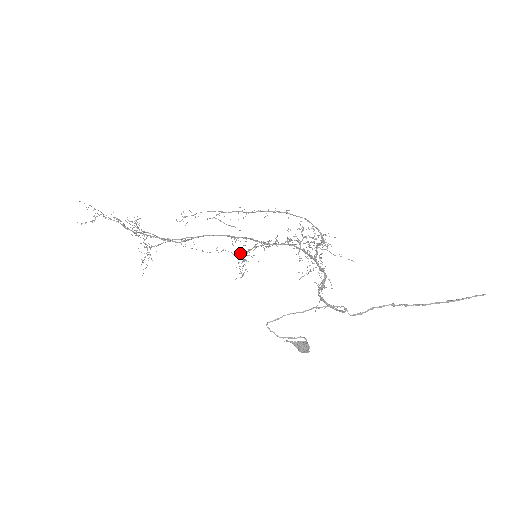
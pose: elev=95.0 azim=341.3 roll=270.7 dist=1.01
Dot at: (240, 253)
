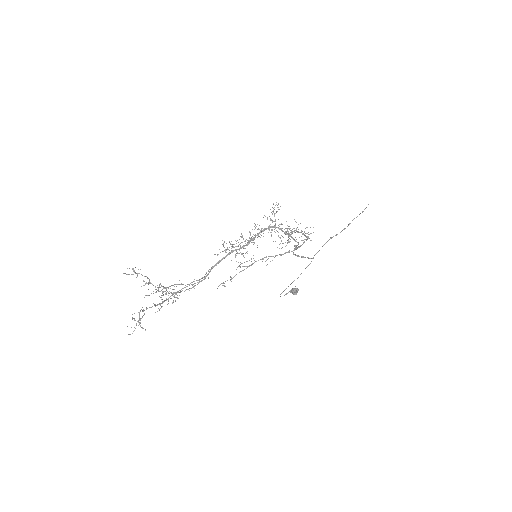
Dot at: occluded
